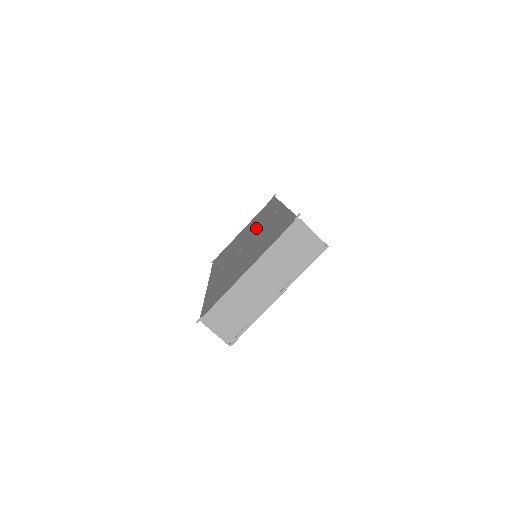
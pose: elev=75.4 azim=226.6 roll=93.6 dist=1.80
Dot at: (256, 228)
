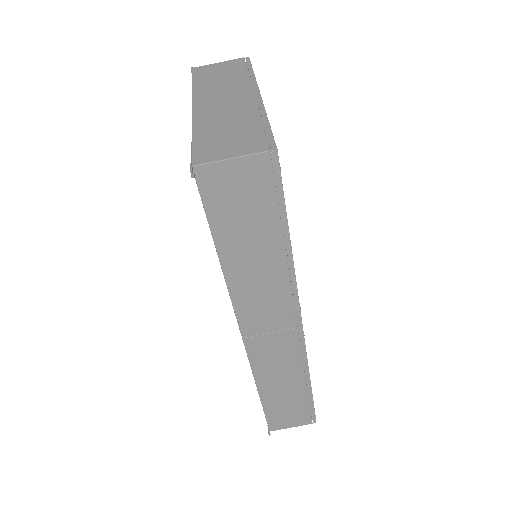
Dot at: occluded
